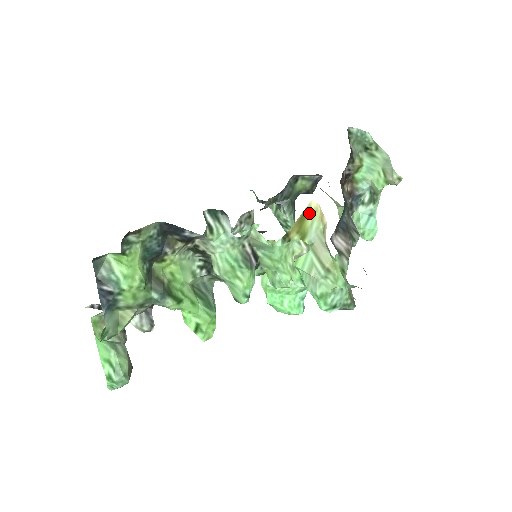
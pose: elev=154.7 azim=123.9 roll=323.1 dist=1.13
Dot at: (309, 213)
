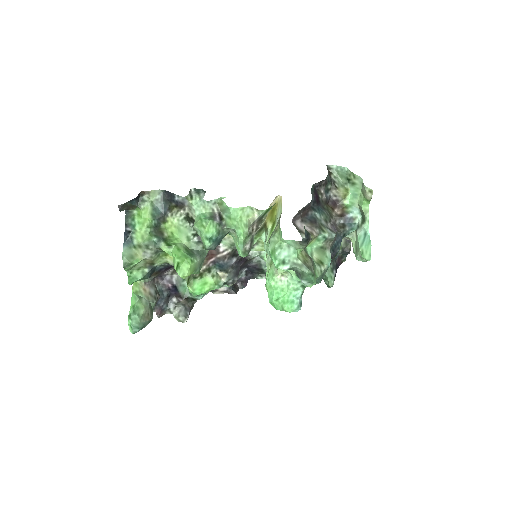
Dot at: (277, 205)
